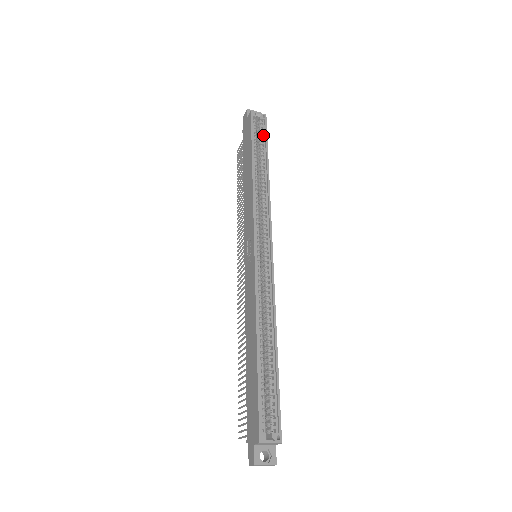
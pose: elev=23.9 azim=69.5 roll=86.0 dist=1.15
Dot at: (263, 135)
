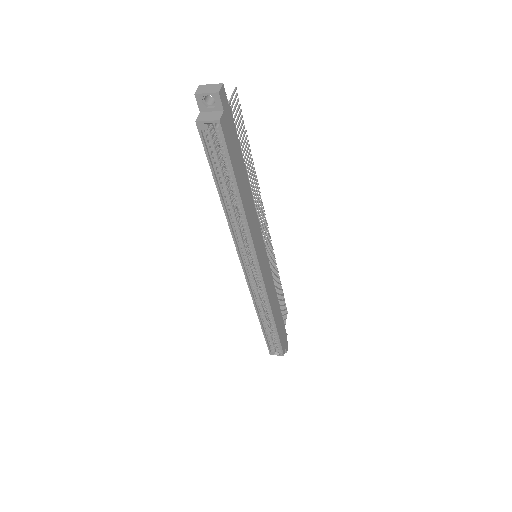
Dot at: (224, 153)
